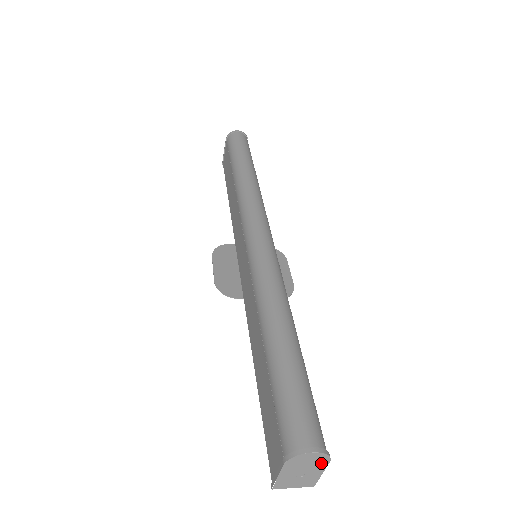
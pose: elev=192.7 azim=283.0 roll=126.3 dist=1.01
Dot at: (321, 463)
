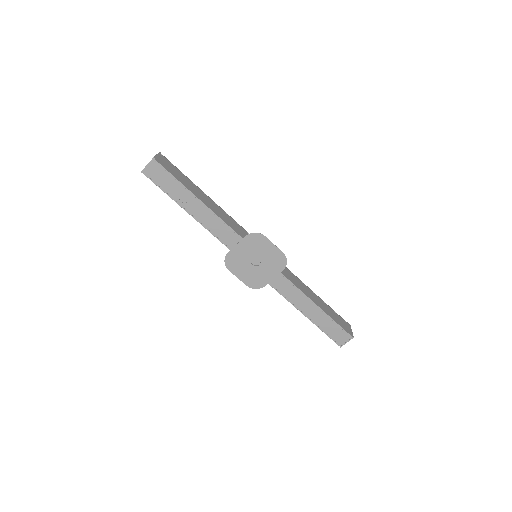
Dot at: occluded
